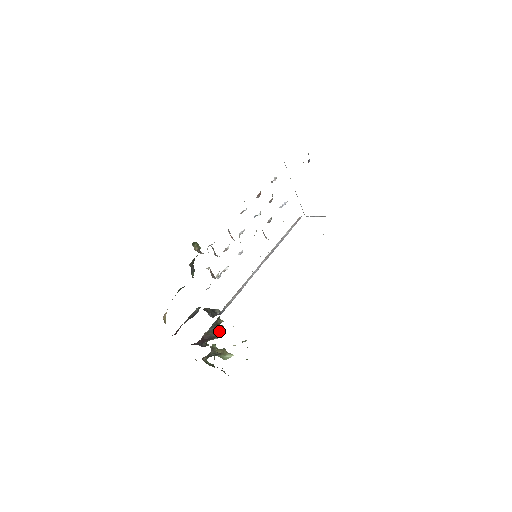
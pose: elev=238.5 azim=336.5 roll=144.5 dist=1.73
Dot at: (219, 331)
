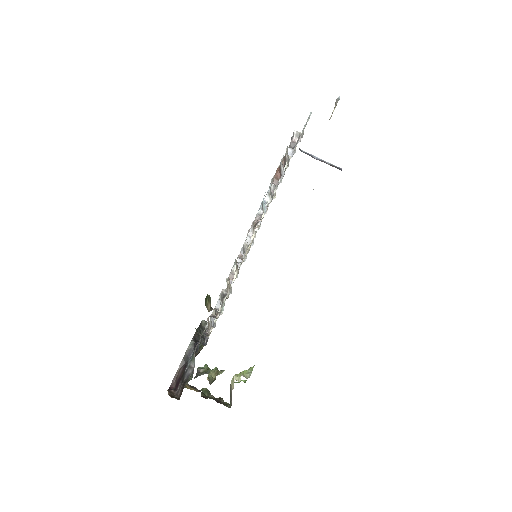
Dot at: occluded
